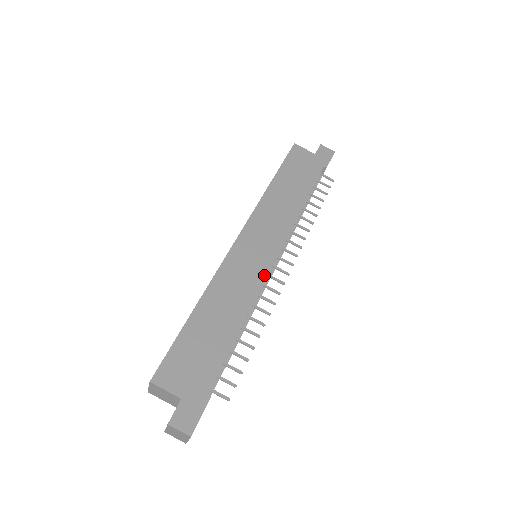
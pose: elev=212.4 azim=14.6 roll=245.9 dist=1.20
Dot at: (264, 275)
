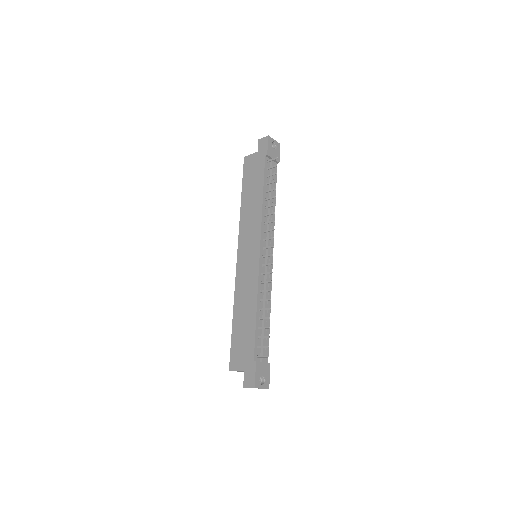
Dot at: (257, 269)
